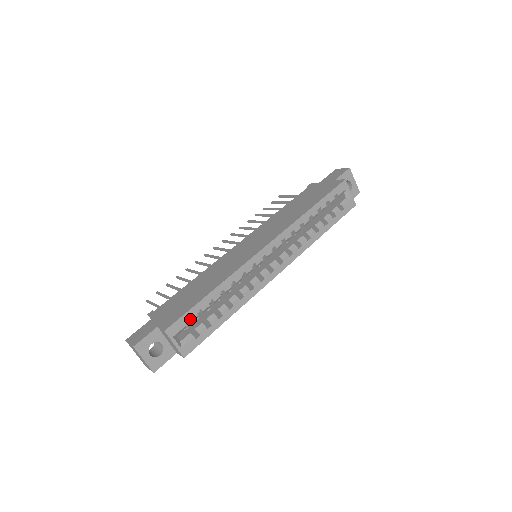
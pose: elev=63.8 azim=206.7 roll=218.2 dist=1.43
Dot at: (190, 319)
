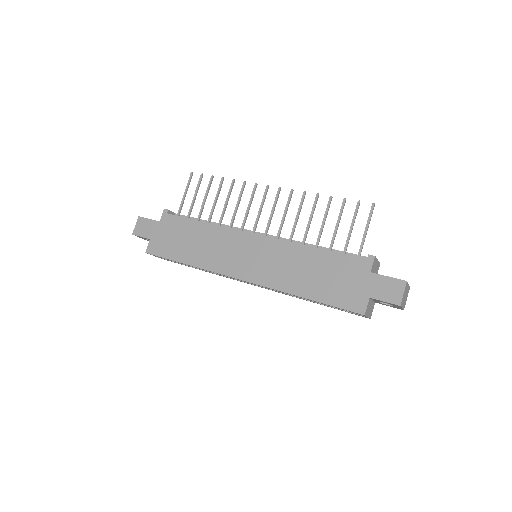
Dot at: occluded
